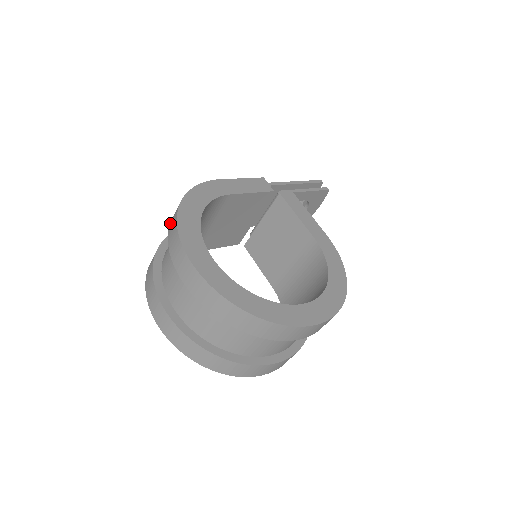
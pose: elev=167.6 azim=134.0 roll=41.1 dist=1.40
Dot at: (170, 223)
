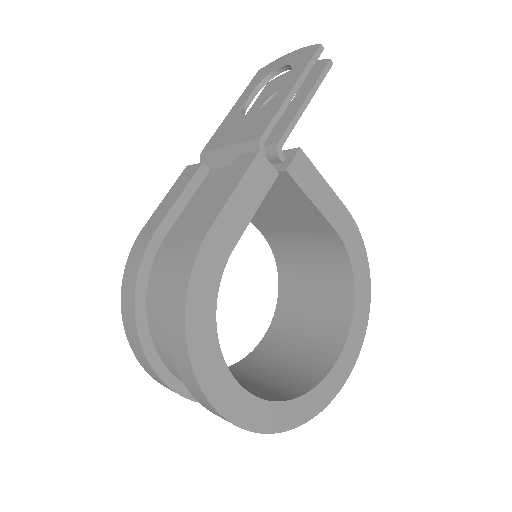
Dot at: (170, 347)
